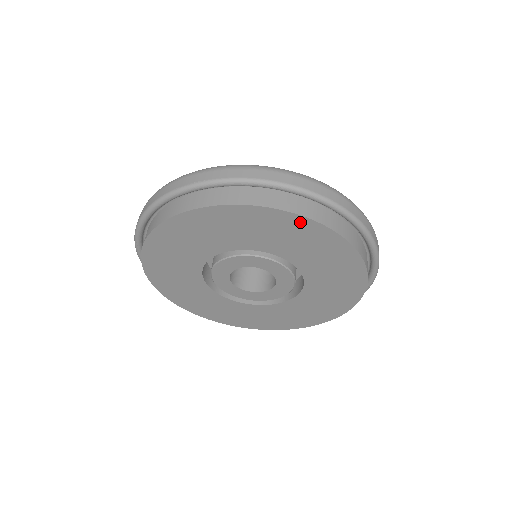
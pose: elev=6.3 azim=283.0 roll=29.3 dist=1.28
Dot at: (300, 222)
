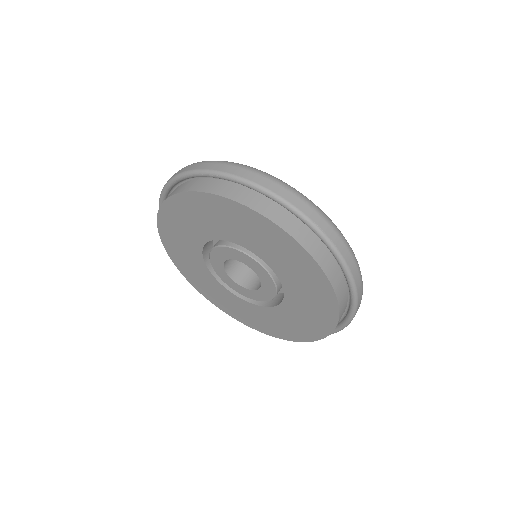
Dot at: (234, 207)
